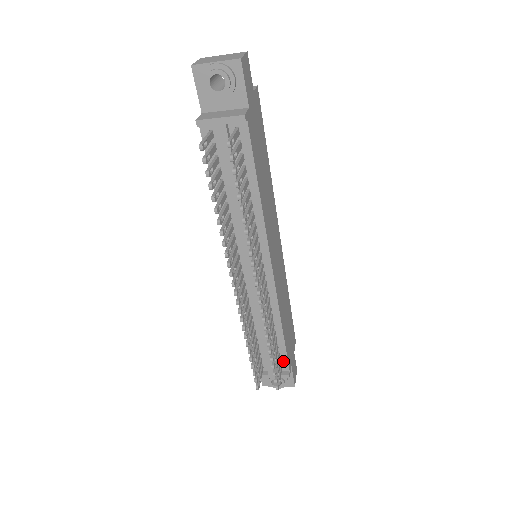
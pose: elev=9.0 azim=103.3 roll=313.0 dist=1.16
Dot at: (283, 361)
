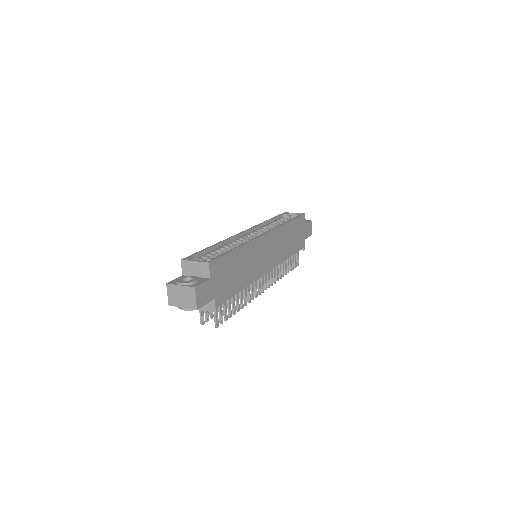
Dot at: occluded
